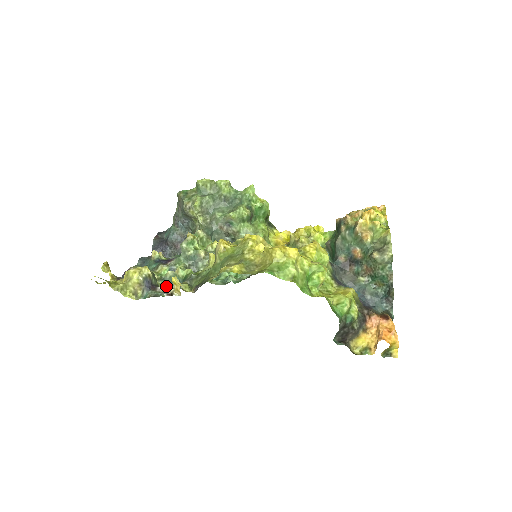
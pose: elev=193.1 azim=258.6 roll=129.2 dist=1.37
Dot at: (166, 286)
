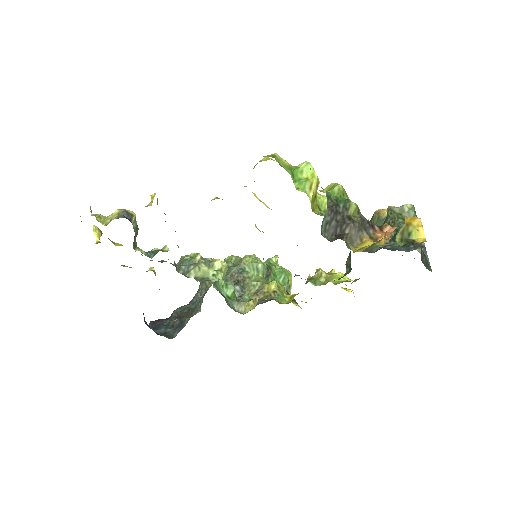
Dot at: (144, 253)
